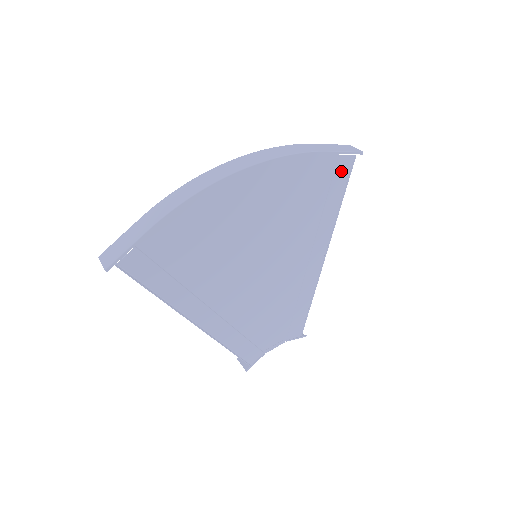
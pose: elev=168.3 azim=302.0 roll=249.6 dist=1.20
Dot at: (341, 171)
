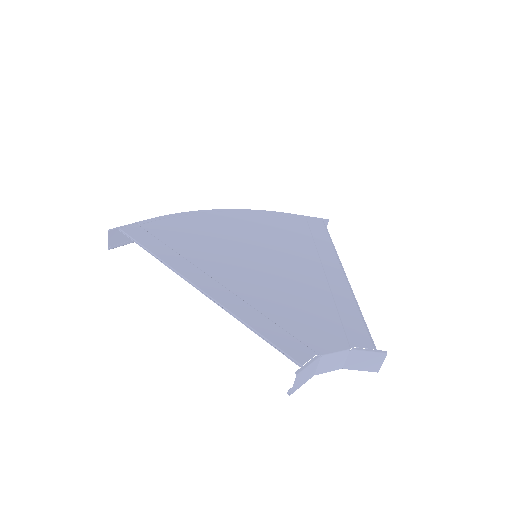
Dot at: (315, 224)
